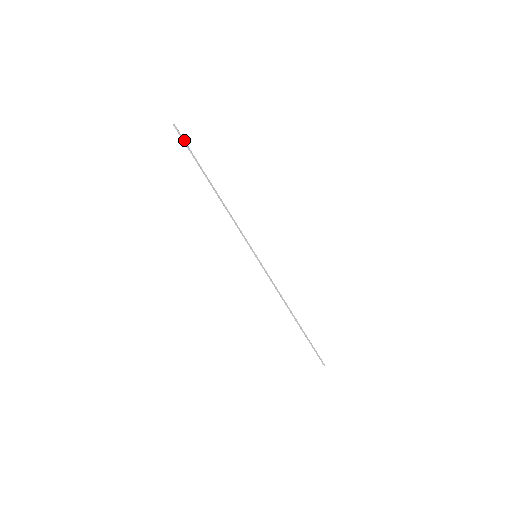
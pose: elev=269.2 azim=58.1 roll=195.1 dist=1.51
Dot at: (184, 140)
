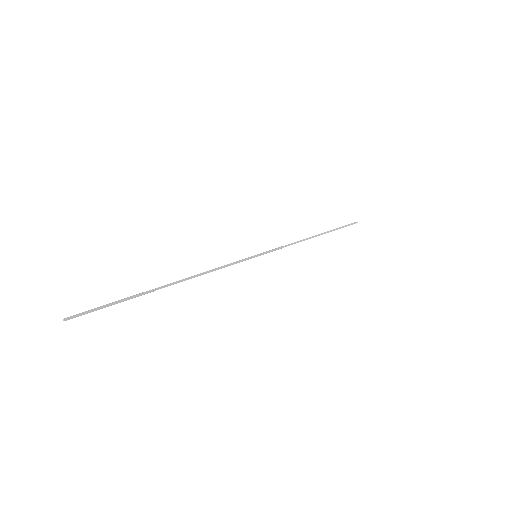
Dot at: (94, 310)
